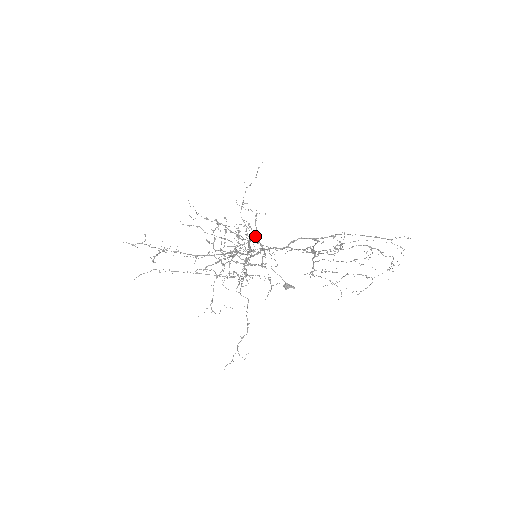
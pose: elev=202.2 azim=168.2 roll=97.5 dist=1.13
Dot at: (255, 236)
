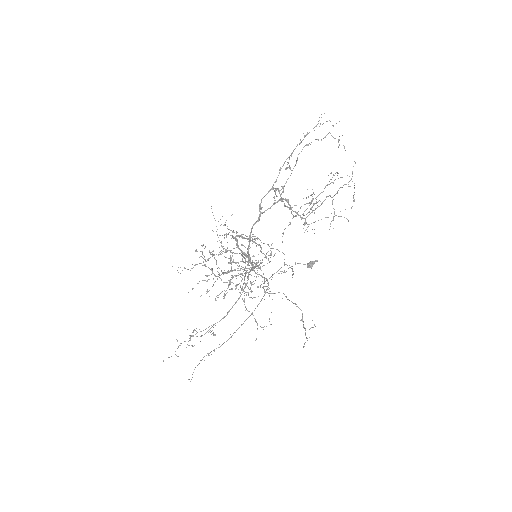
Dot at: (235, 236)
